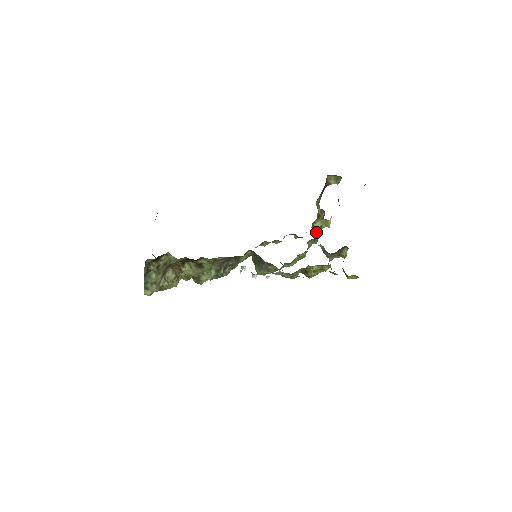
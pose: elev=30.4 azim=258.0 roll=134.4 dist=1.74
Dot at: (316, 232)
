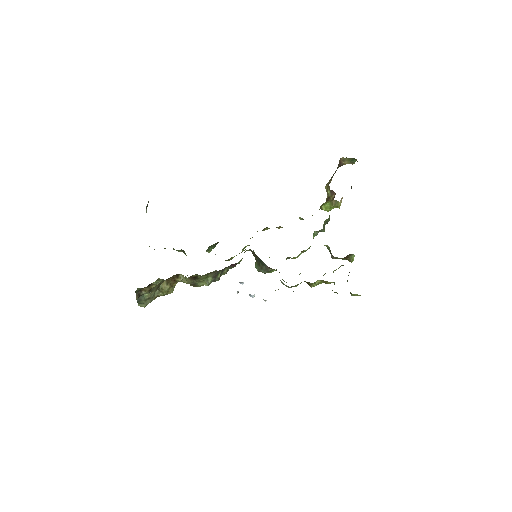
Dot at: occluded
